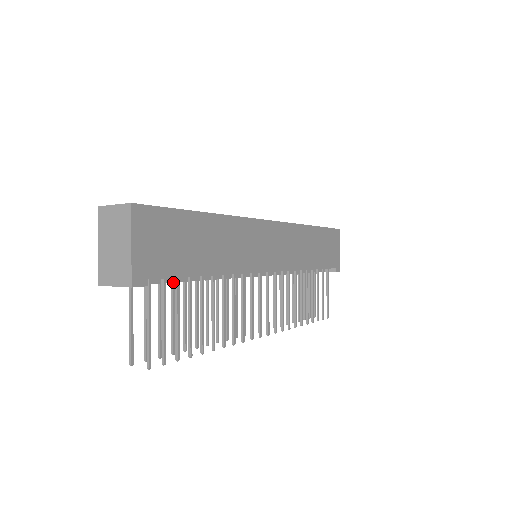
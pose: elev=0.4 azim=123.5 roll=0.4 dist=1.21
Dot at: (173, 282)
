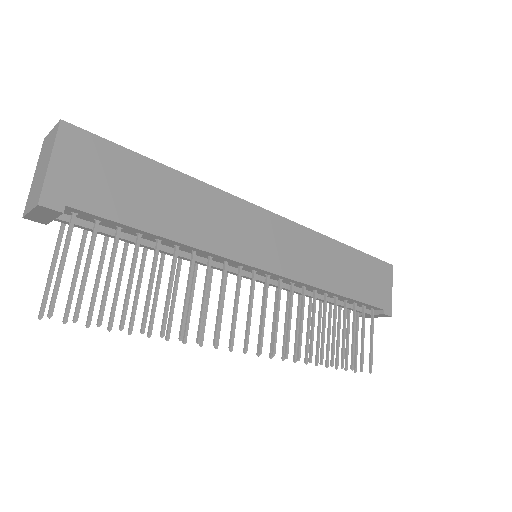
Dot at: occluded
